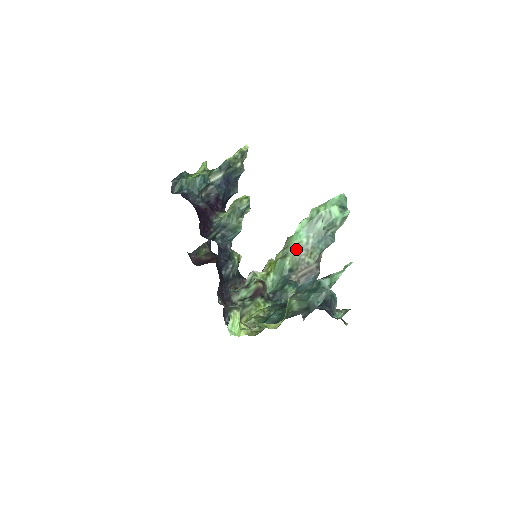
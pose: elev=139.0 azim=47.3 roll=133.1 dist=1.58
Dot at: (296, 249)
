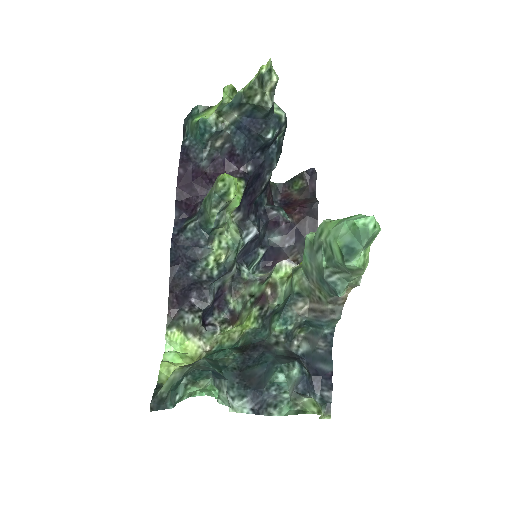
Dot at: (305, 270)
